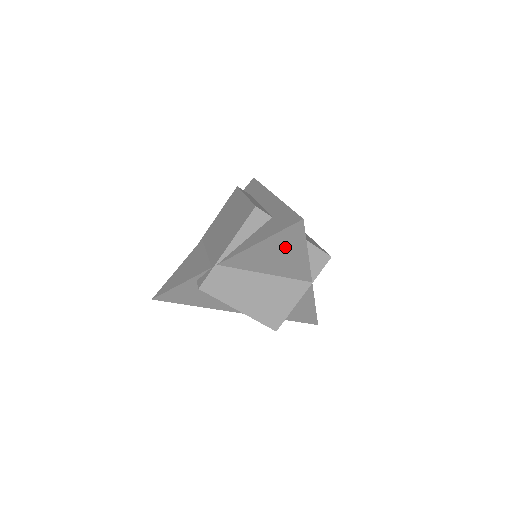
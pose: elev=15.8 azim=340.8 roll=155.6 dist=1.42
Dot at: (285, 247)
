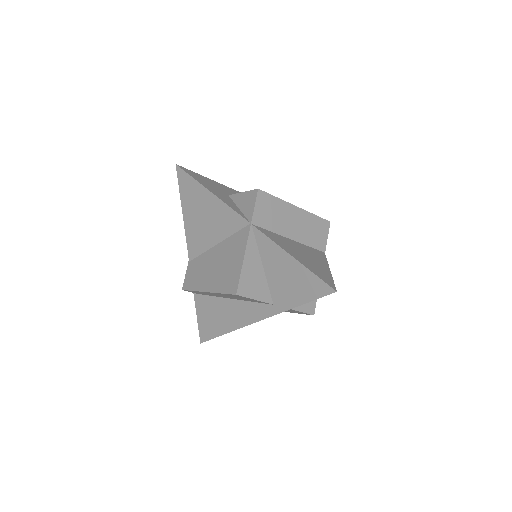
Dot at: (196, 201)
